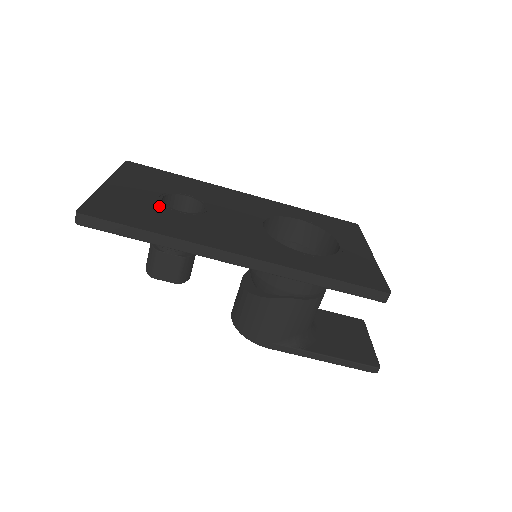
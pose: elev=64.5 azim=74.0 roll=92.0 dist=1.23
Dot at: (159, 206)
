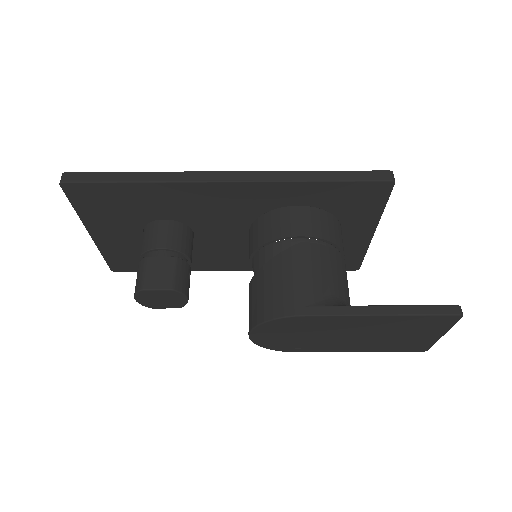
Dot at: occluded
